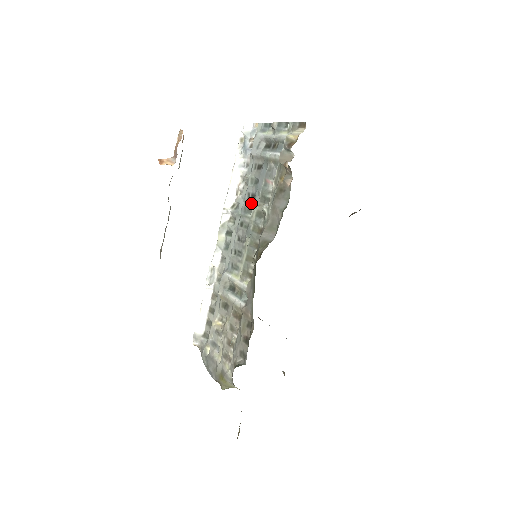
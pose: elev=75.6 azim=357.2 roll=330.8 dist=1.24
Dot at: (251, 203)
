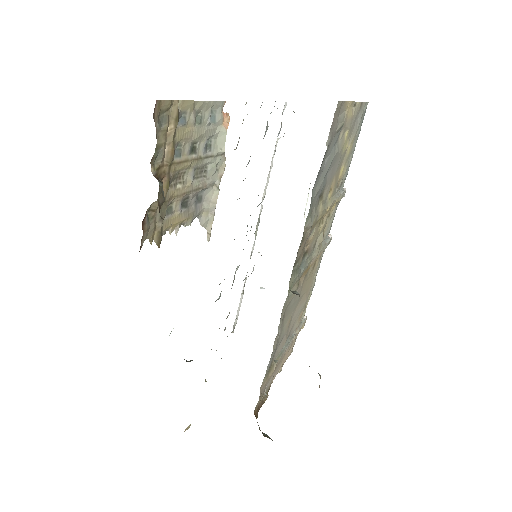
Dot at: occluded
